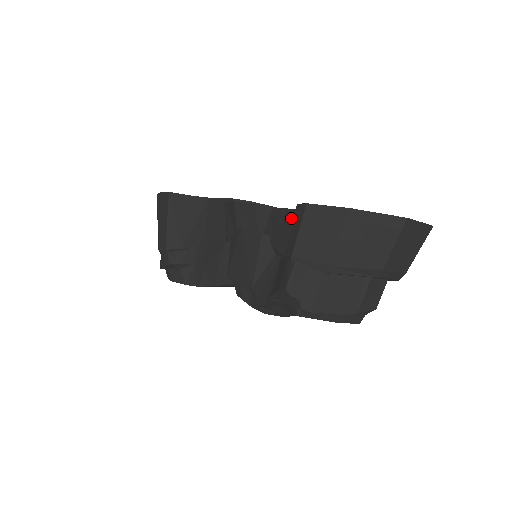
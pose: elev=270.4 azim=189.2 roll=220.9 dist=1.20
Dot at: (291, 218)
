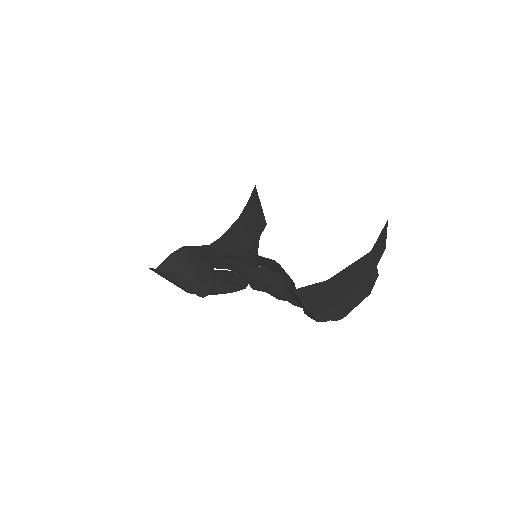
Dot at: (275, 264)
